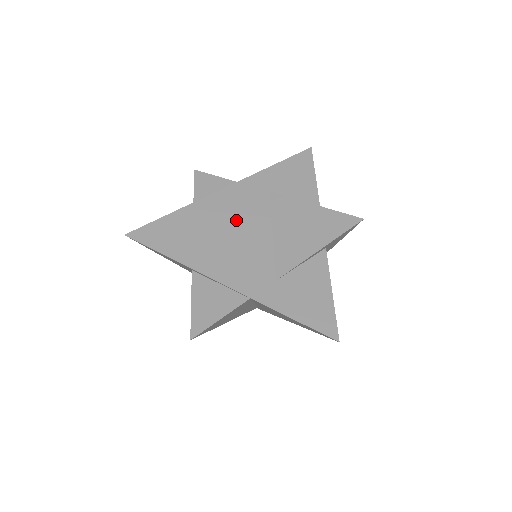
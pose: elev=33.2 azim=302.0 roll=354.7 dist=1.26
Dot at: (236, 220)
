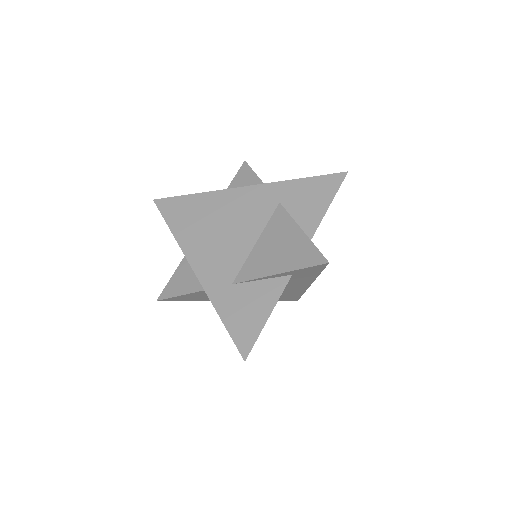
Dot at: (236, 219)
